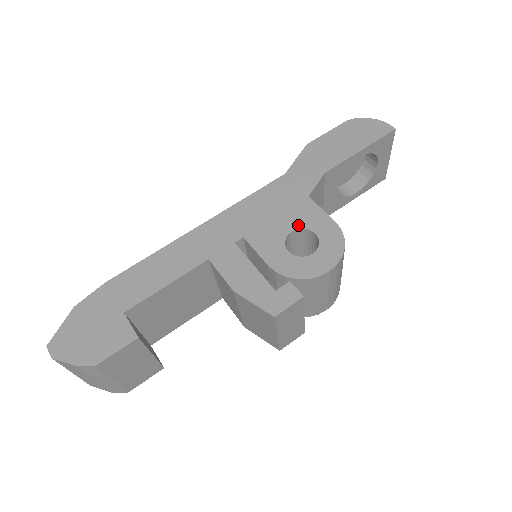
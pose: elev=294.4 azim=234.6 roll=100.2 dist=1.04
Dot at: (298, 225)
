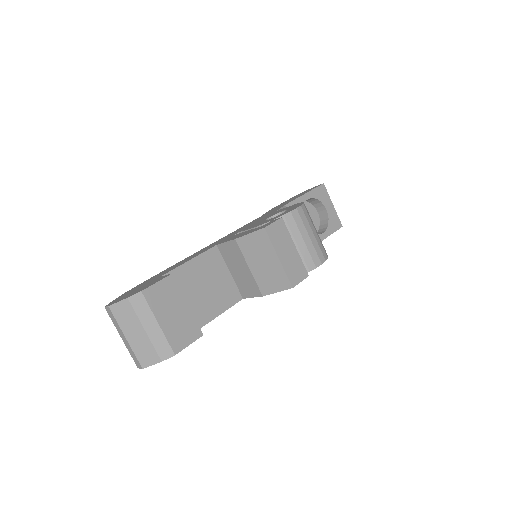
Dot at: (272, 215)
